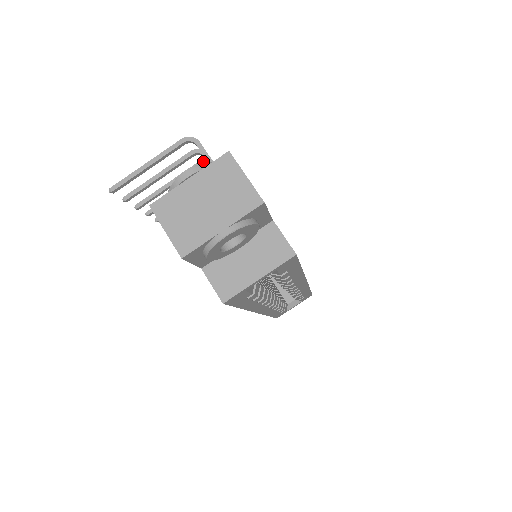
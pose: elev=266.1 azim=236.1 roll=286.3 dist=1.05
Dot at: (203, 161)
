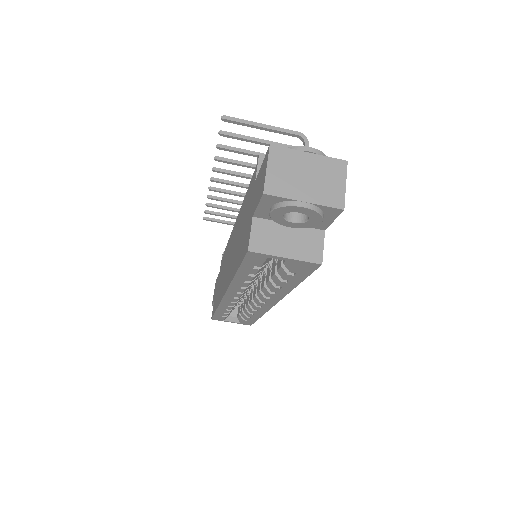
Dot at: occluded
